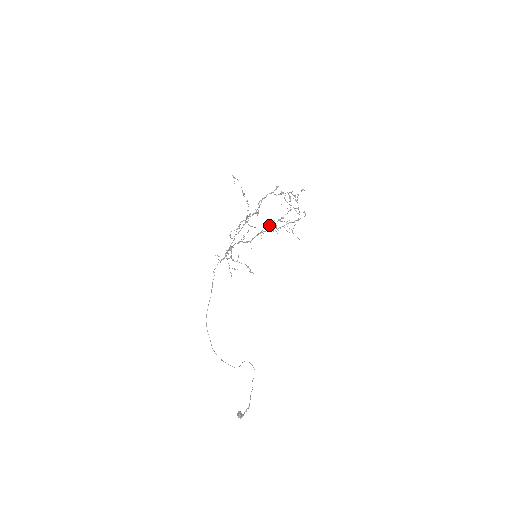
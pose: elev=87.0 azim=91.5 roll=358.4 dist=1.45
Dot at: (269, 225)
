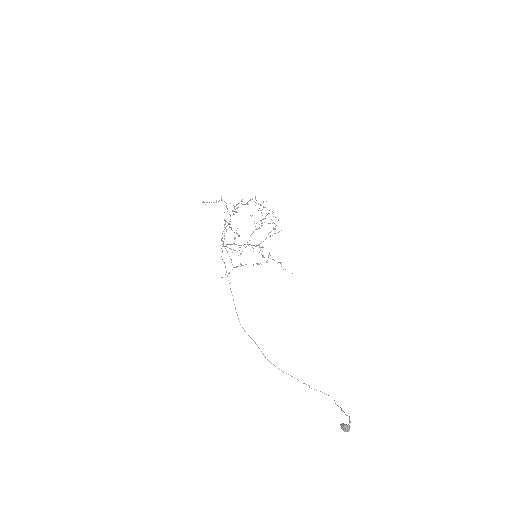
Dot at: (253, 232)
